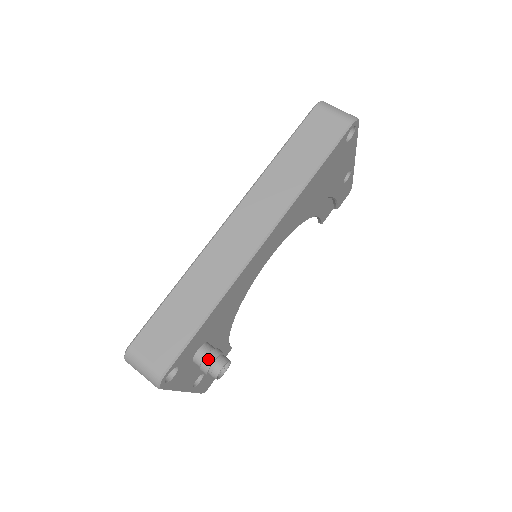
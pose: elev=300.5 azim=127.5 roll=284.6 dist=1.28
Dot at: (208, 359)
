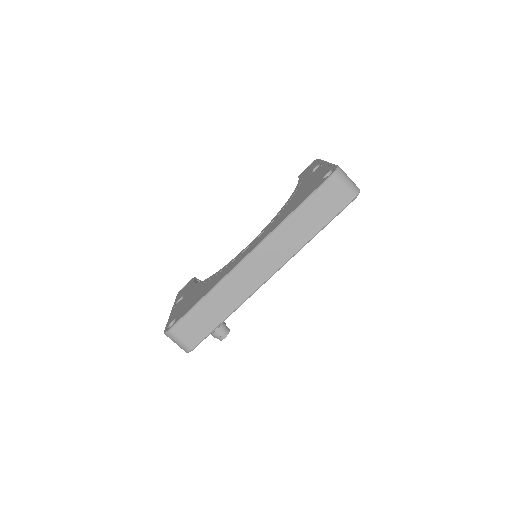
Dot at: (217, 332)
